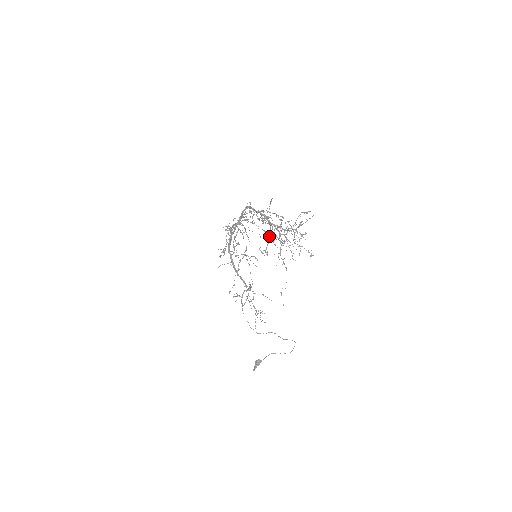
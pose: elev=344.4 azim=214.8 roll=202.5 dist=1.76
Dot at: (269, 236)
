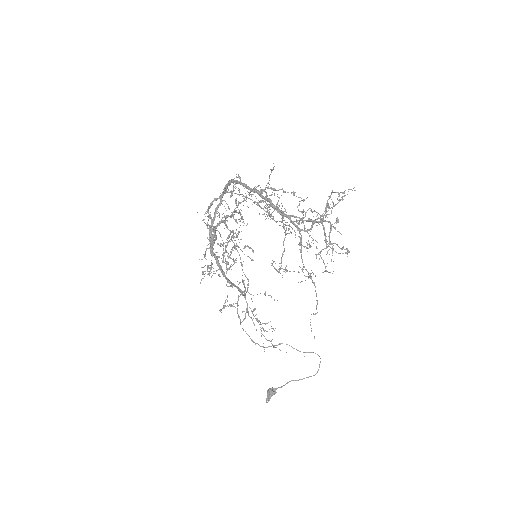
Dot at: occluded
